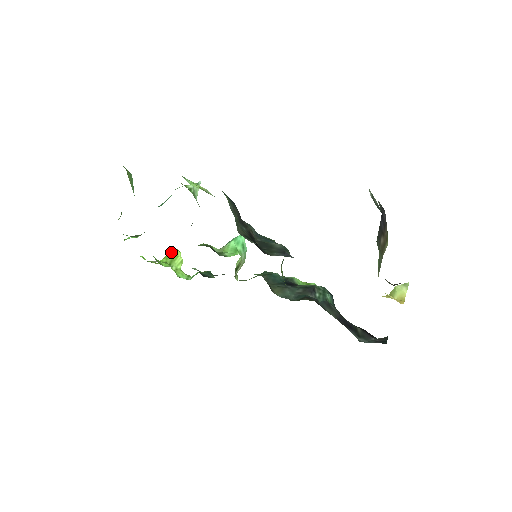
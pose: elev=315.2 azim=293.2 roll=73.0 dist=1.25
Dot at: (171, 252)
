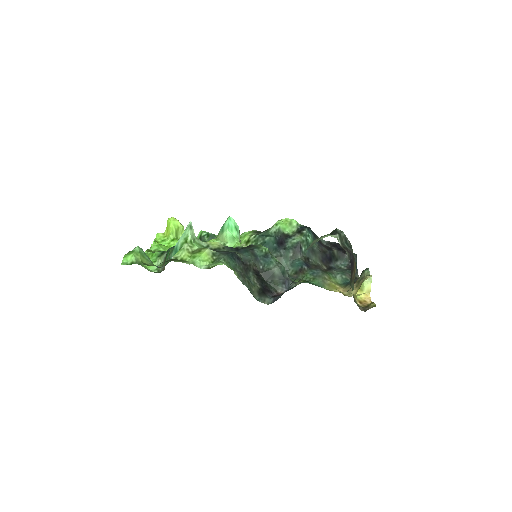
Dot at: (171, 225)
